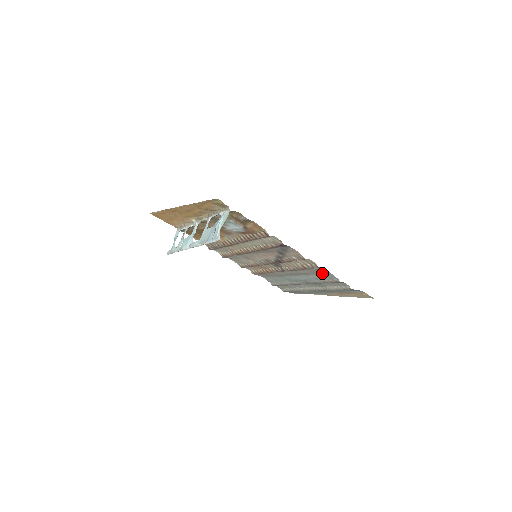
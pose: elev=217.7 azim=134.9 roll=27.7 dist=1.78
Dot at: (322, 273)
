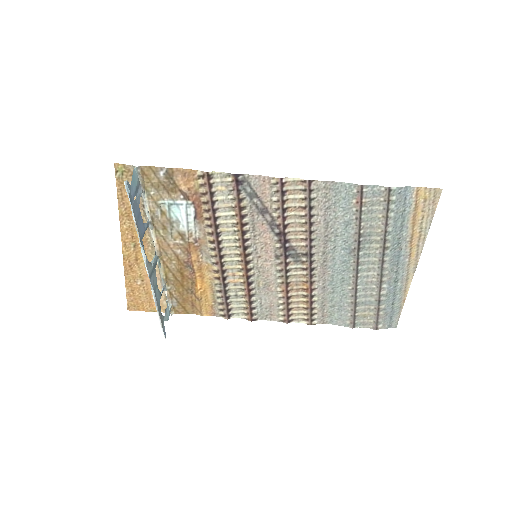
Dot at: (332, 198)
